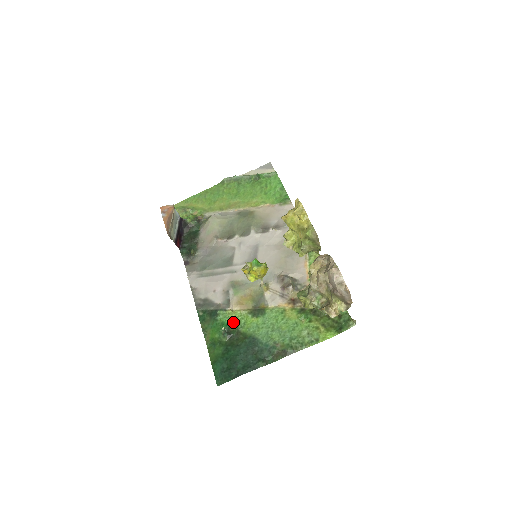
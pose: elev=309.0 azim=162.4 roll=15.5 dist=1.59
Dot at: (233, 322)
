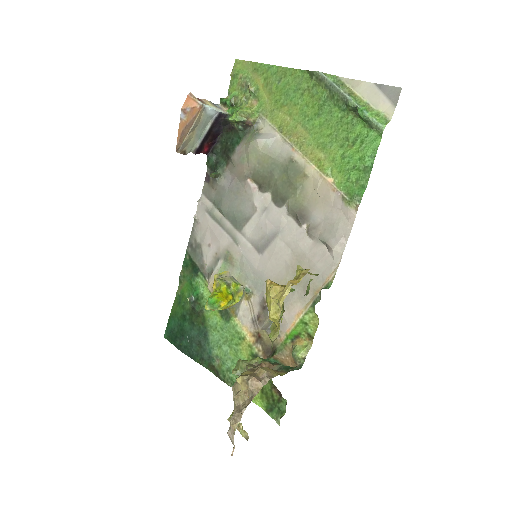
Dot at: (203, 298)
